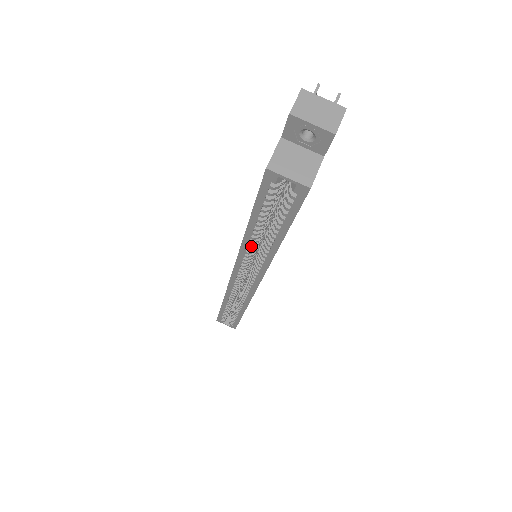
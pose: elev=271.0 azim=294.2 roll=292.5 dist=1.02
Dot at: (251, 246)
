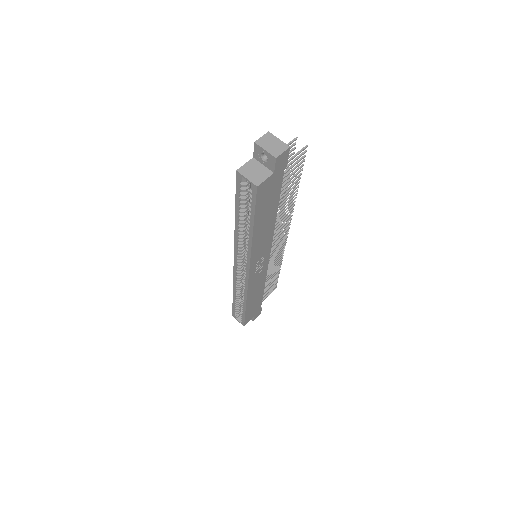
Dot at: (239, 234)
